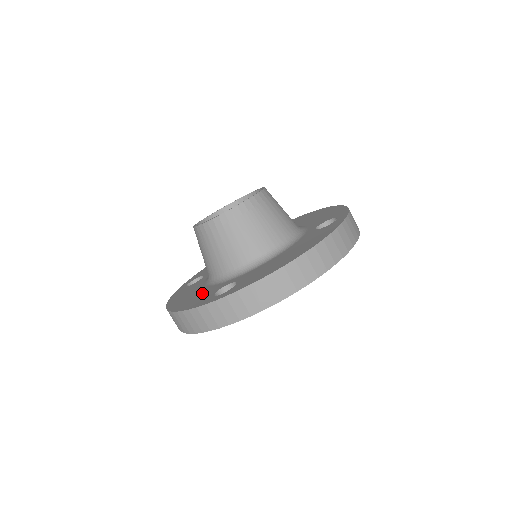
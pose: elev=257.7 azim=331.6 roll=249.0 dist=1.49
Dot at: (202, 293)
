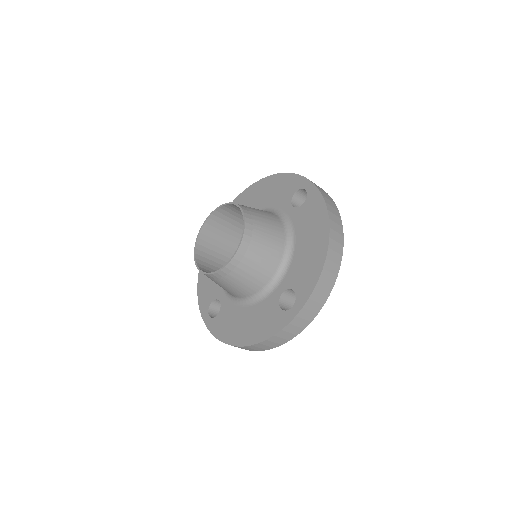
Dot at: (212, 281)
